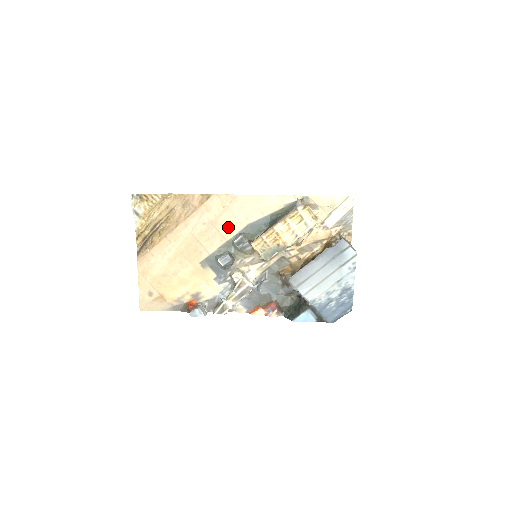
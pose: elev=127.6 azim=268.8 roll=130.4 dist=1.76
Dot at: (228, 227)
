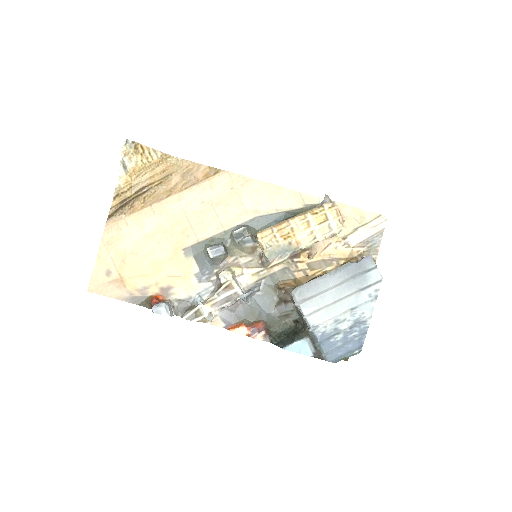
Dot at: (230, 214)
